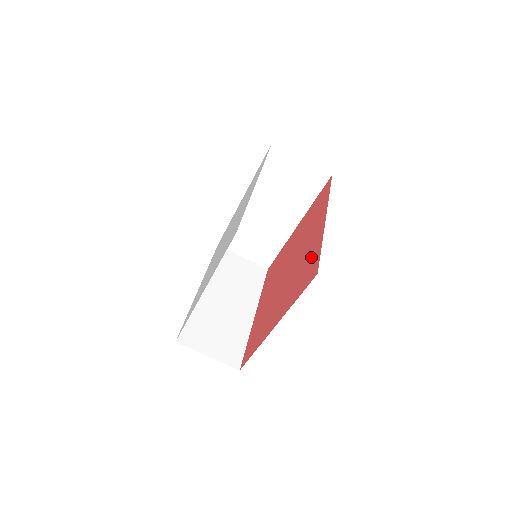
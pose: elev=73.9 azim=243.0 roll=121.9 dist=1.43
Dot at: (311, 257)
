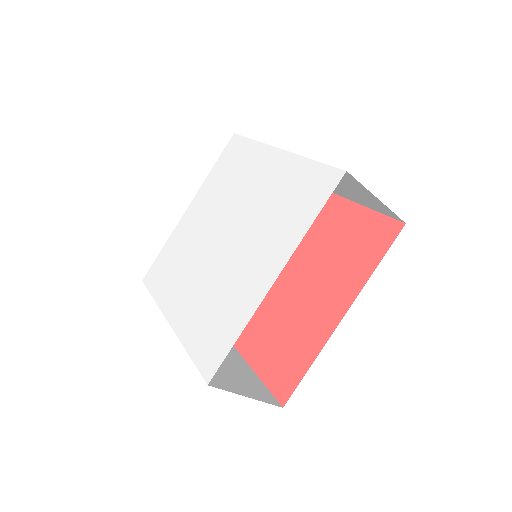
Dot at: (298, 350)
